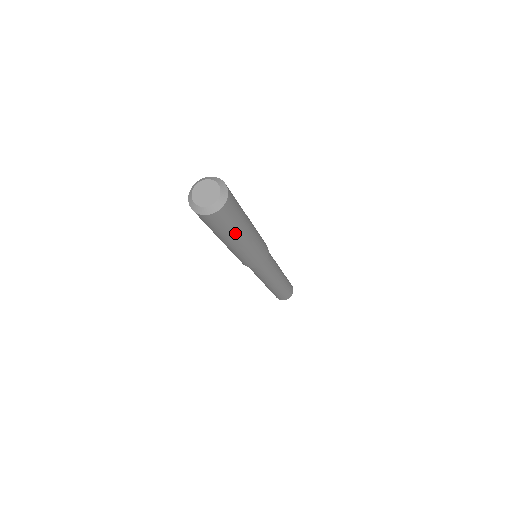
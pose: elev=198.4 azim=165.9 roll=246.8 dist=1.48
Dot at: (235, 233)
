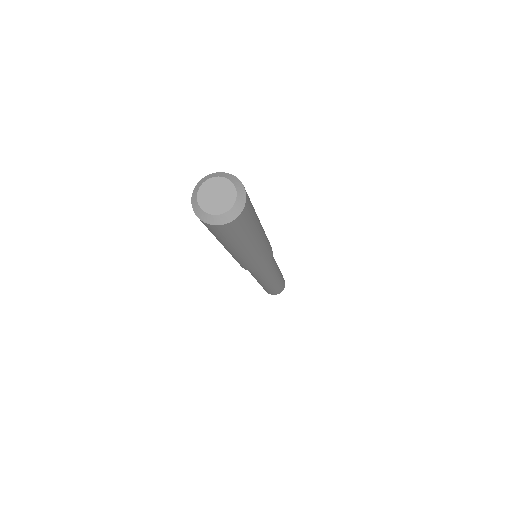
Dot at: (254, 233)
